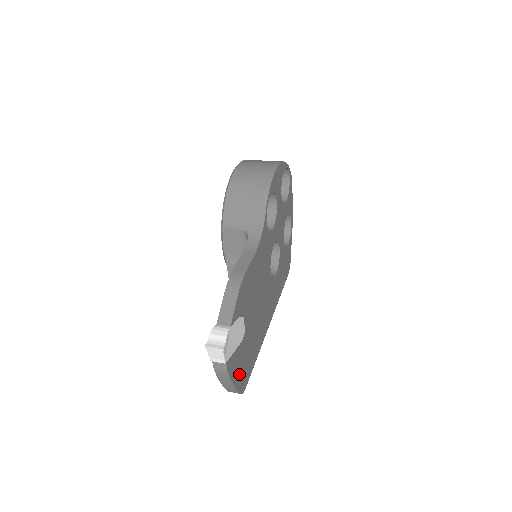
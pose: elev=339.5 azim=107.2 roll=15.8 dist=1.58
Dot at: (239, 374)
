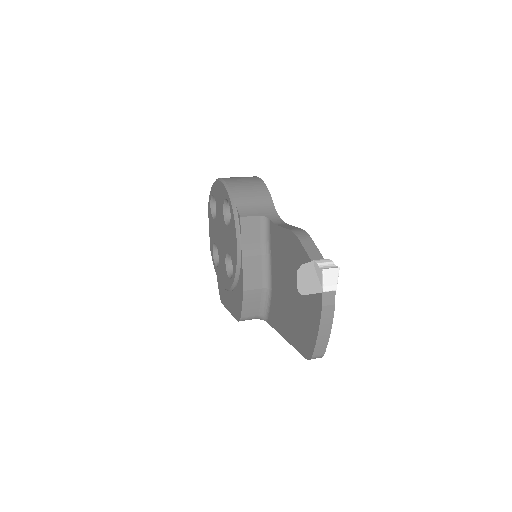
Dot at: occluded
